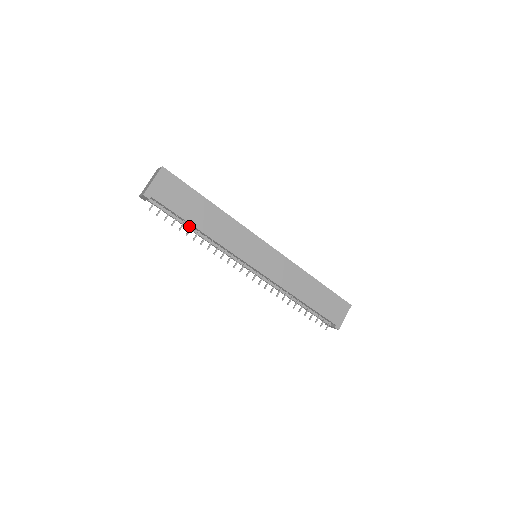
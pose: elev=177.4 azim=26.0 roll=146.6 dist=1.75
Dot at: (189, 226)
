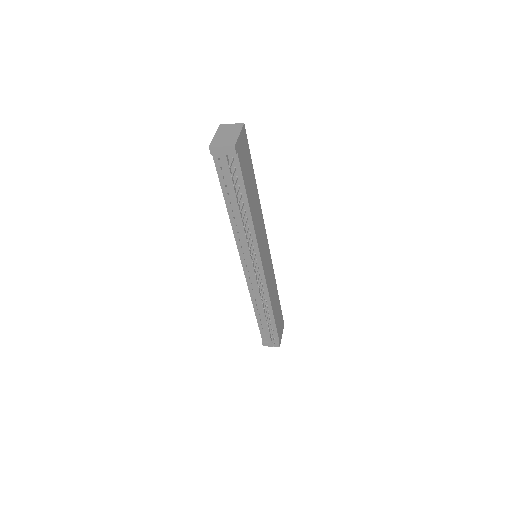
Dot at: occluded
